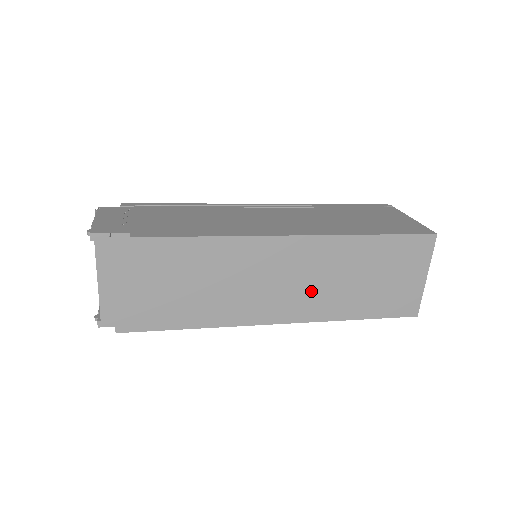
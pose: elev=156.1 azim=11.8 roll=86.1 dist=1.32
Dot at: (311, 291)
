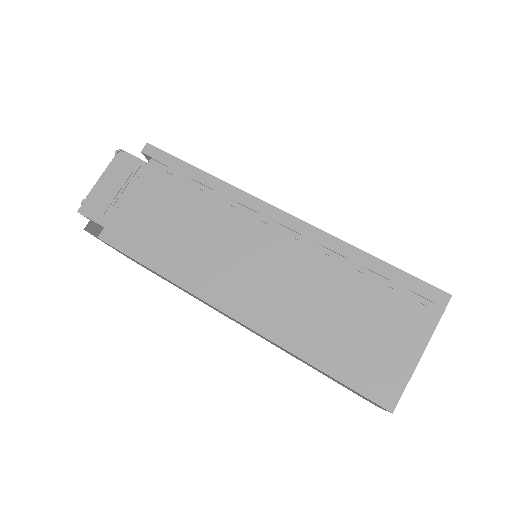
Dot at: (262, 337)
